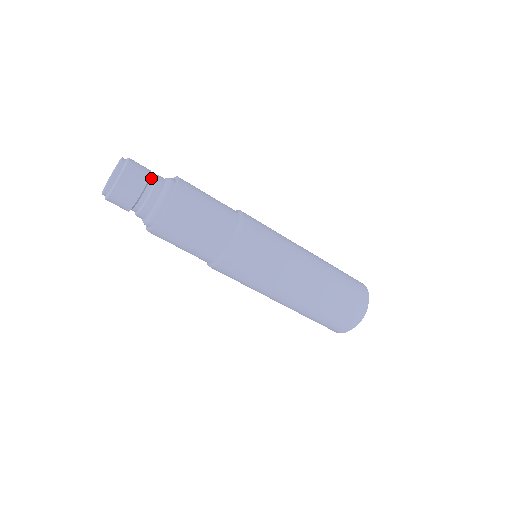
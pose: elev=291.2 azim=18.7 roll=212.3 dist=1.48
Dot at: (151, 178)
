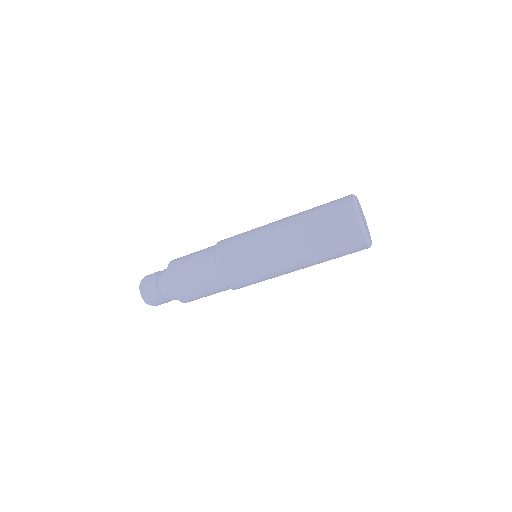
Dot at: occluded
